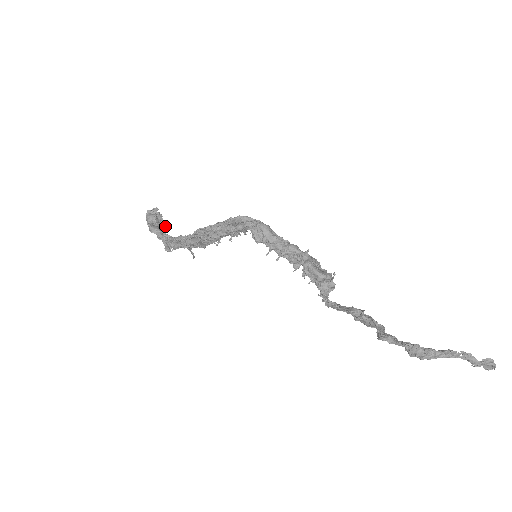
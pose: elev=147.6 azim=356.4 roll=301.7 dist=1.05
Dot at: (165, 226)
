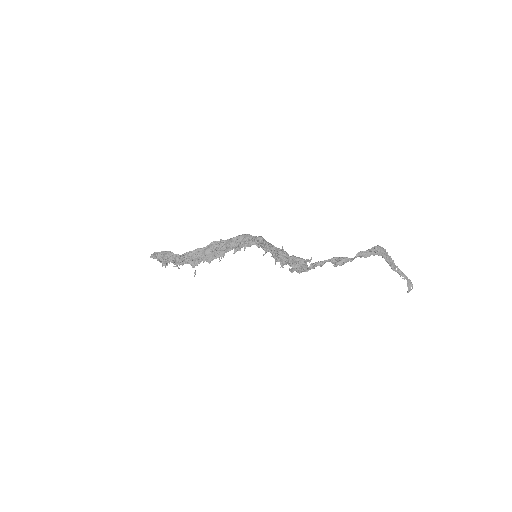
Dot at: (167, 262)
